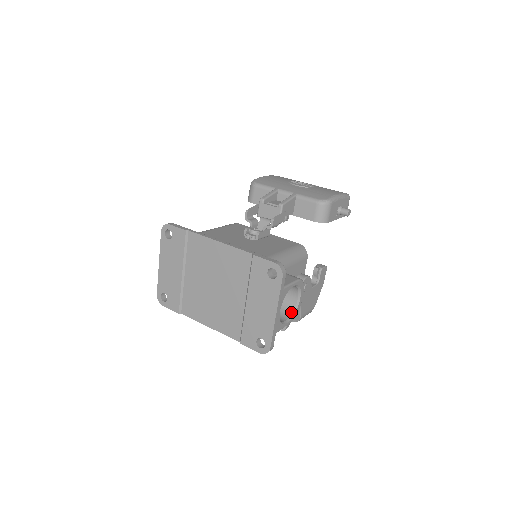
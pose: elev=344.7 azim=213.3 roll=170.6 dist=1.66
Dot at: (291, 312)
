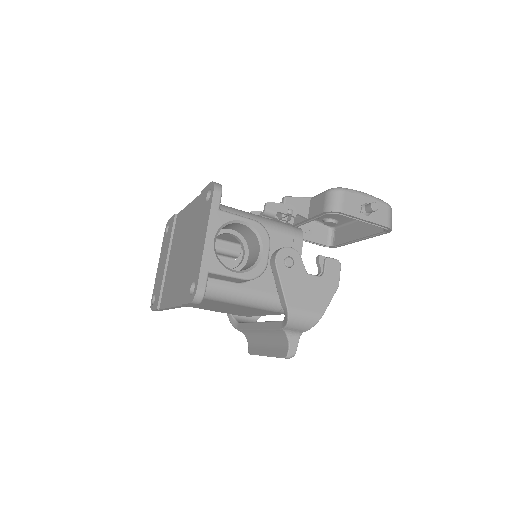
Dot at: (248, 268)
